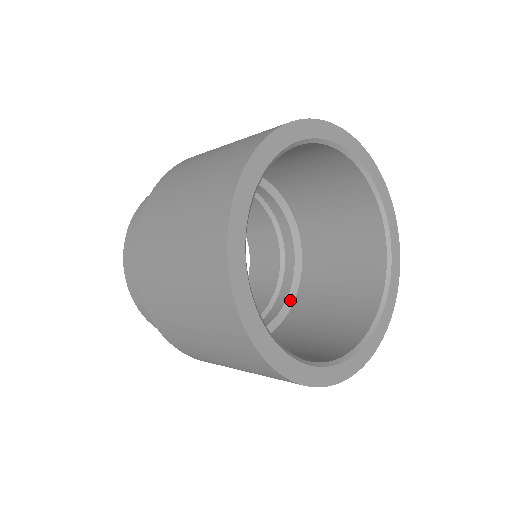
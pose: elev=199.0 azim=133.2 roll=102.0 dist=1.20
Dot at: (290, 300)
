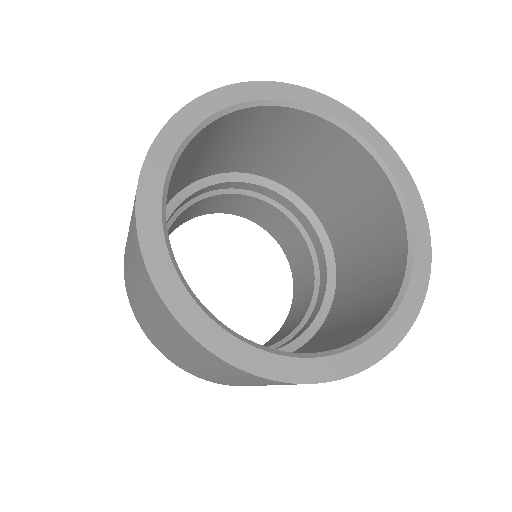
Dot at: (322, 315)
